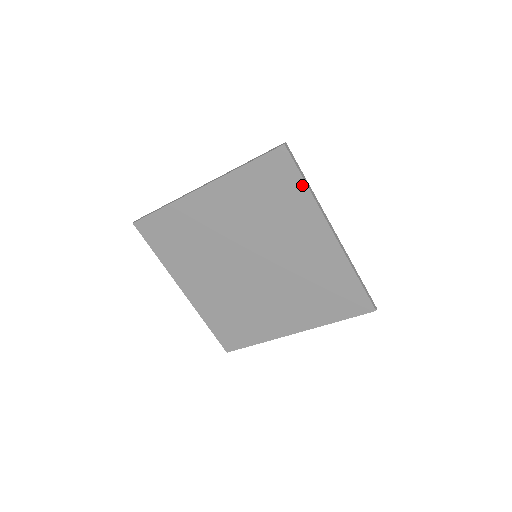
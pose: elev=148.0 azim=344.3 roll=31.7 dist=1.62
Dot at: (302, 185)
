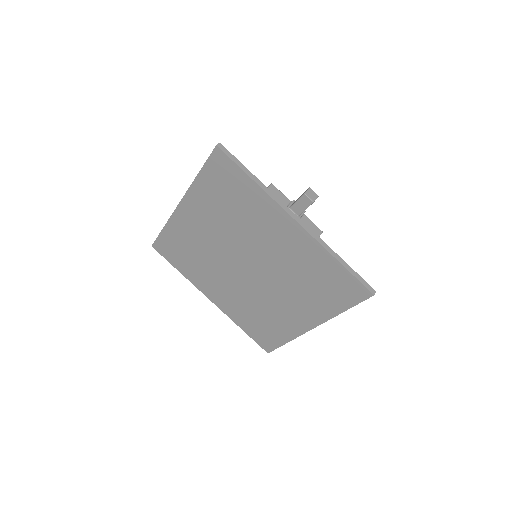
Dot at: (248, 180)
